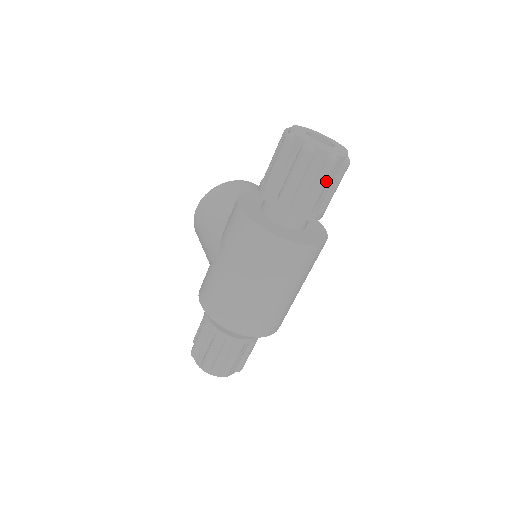
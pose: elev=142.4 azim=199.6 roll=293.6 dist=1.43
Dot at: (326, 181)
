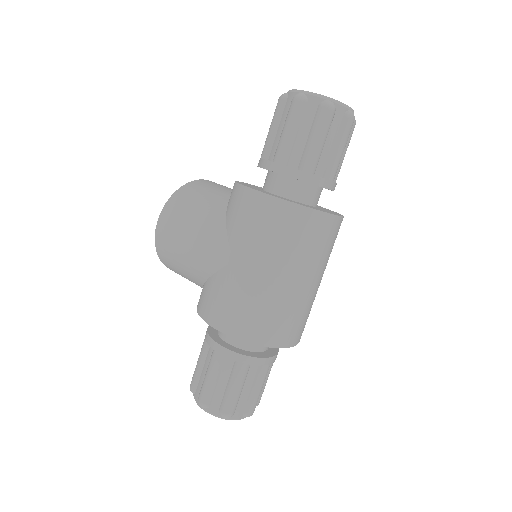
Dot at: (346, 141)
